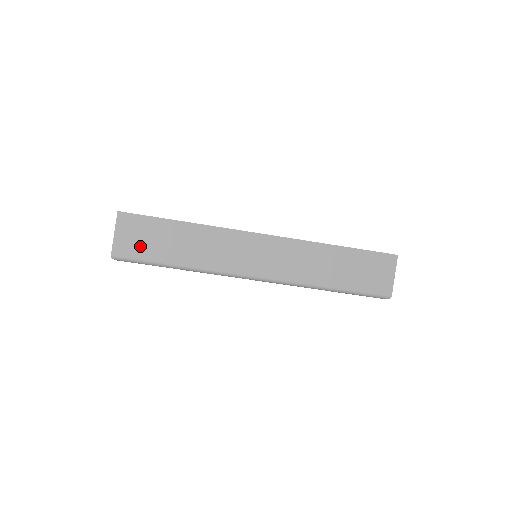
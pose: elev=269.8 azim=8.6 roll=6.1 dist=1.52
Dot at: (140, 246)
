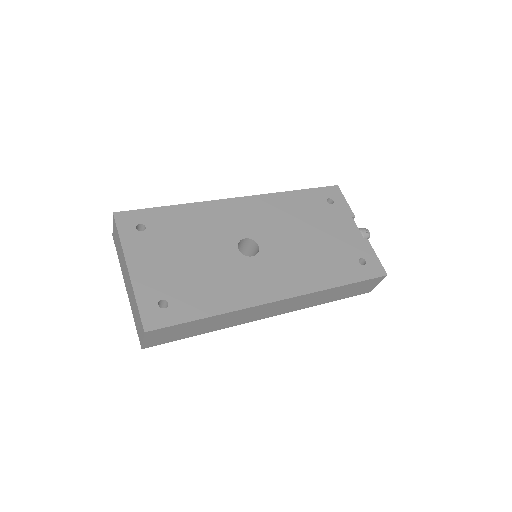
Dot at: (169, 338)
